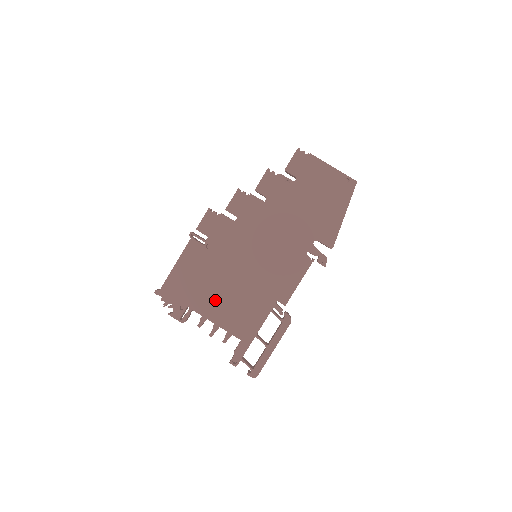
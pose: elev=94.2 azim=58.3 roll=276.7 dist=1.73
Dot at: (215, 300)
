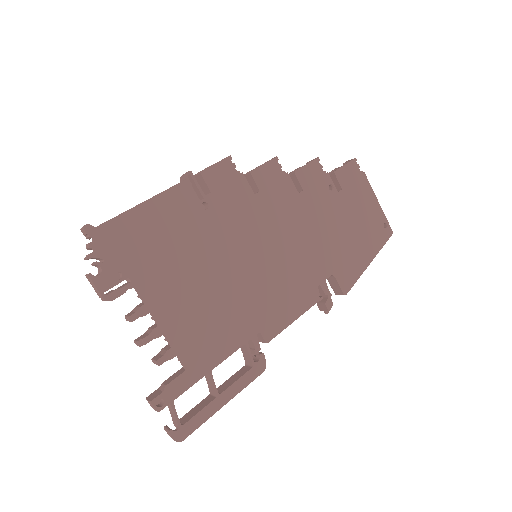
Dot at: (177, 289)
